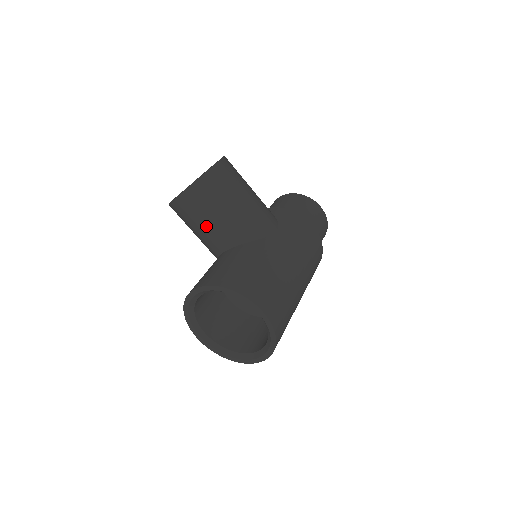
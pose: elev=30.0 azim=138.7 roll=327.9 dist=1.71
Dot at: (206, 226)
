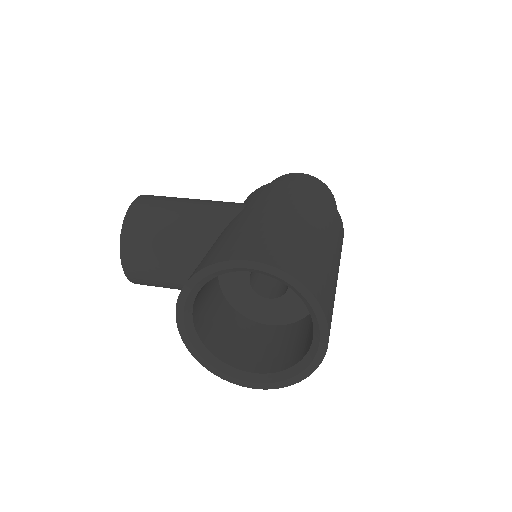
Dot at: (168, 262)
